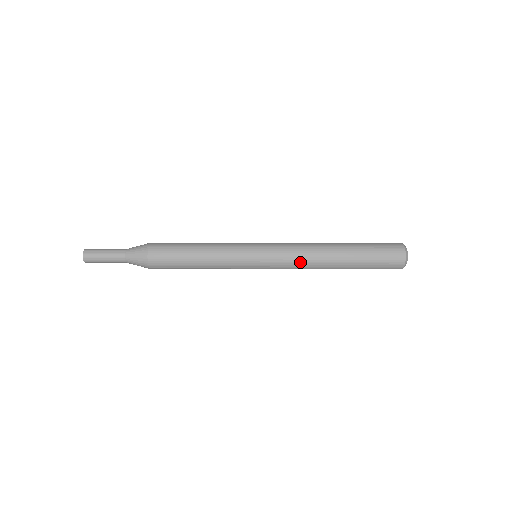
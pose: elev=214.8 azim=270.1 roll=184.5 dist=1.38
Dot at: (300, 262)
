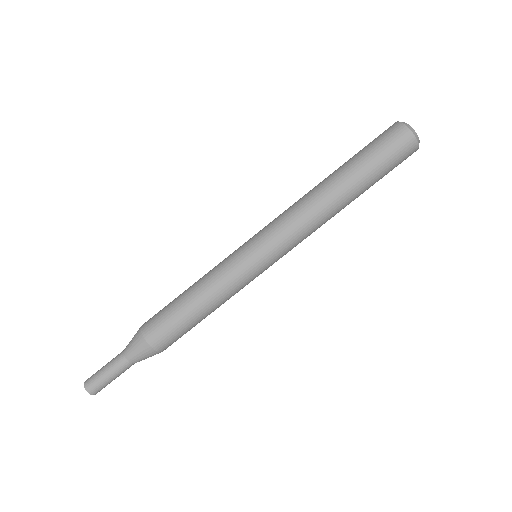
Dot at: (290, 209)
